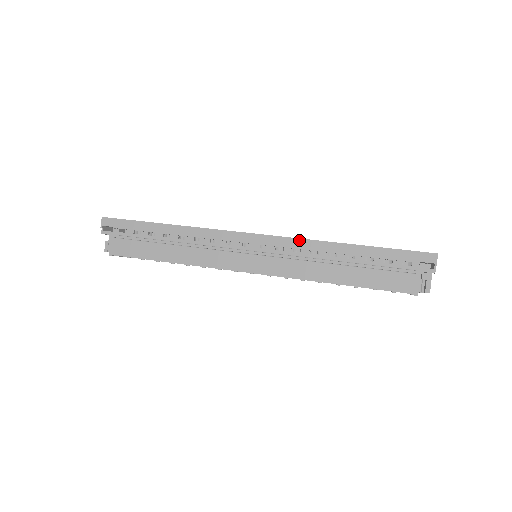
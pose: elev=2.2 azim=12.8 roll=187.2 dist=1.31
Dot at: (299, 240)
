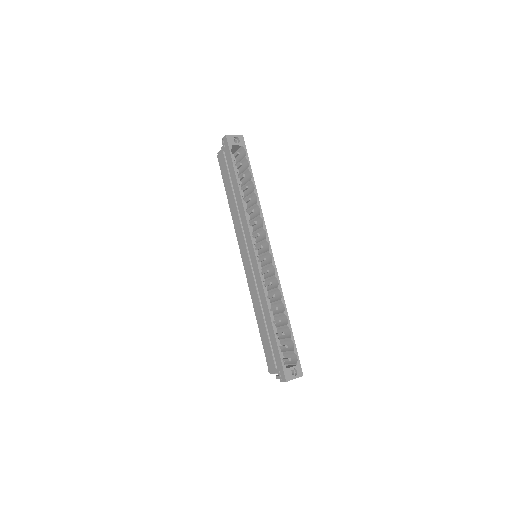
Dot at: (262, 286)
